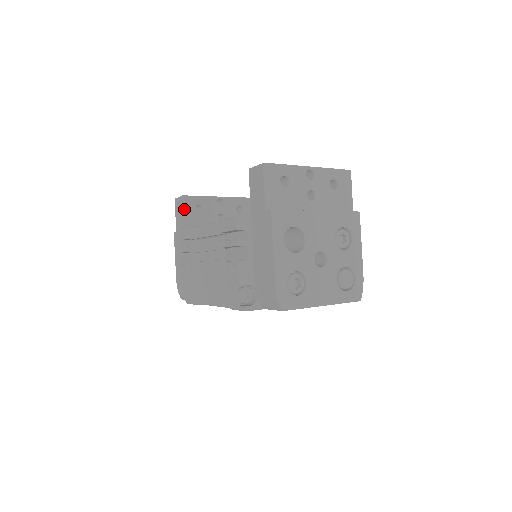
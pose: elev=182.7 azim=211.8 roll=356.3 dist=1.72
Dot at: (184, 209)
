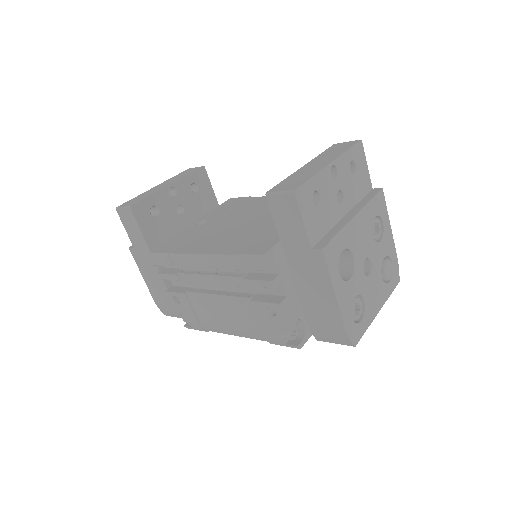
Dot at: (139, 222)
